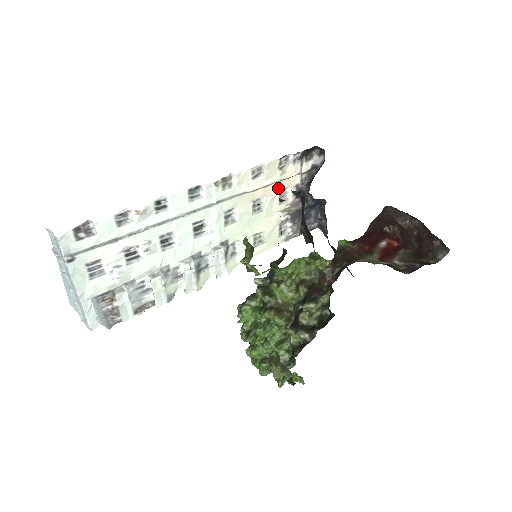
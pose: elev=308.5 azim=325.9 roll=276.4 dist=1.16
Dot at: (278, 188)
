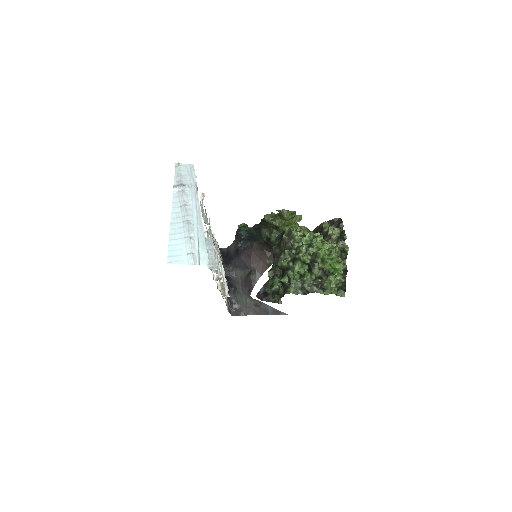
Dot at: occluded
